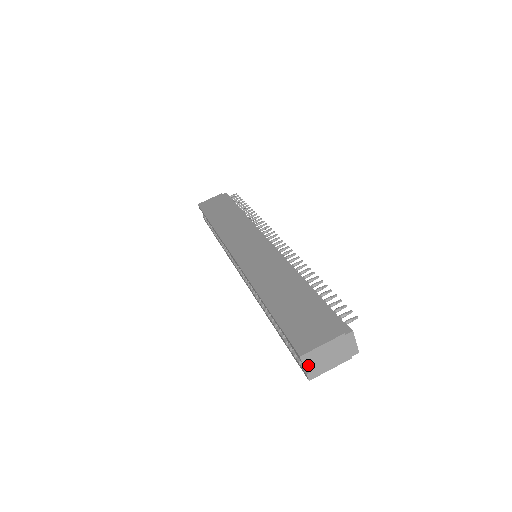
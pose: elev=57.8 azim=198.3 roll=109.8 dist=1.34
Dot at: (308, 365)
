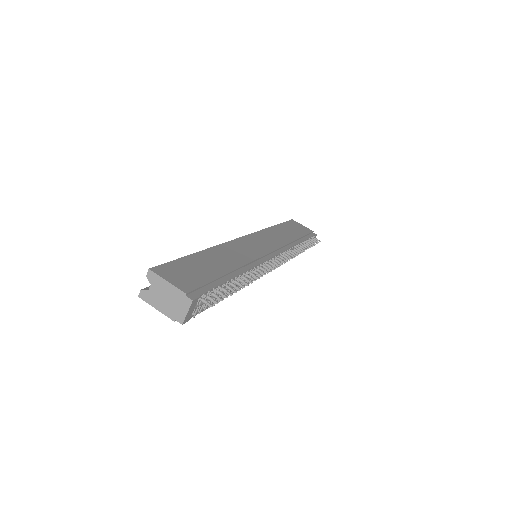
Dot at: (150, 288)
